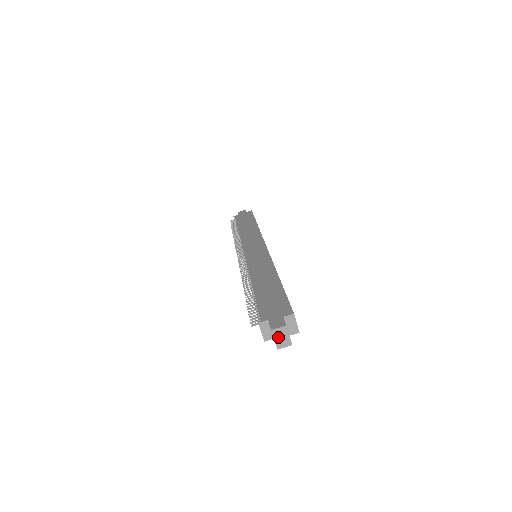
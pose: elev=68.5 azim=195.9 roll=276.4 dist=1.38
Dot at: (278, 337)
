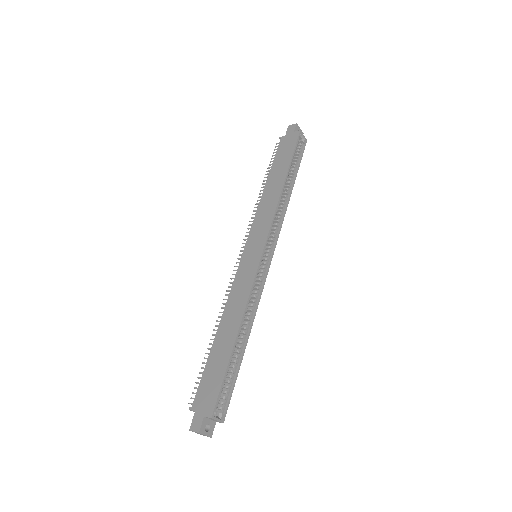
Dot at: (197, 433)
